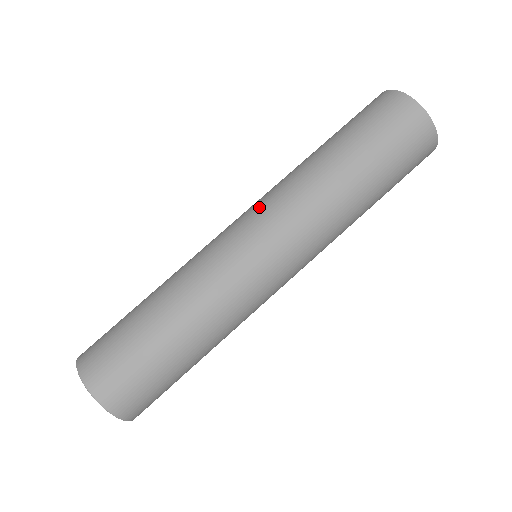
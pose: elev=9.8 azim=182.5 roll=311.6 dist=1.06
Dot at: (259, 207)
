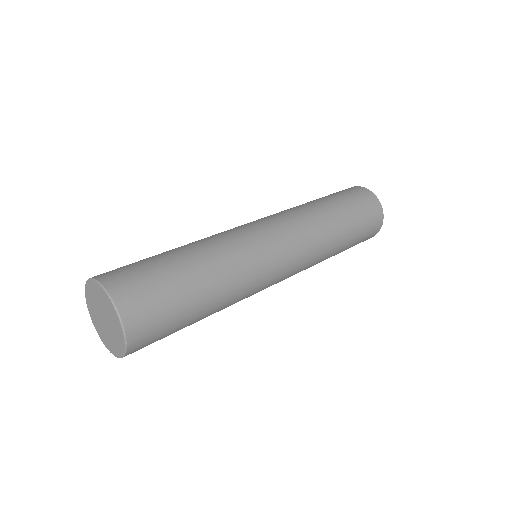
Dot at: (286, 225)
